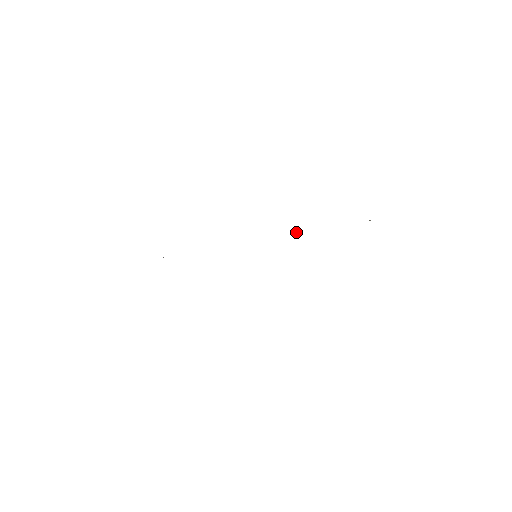
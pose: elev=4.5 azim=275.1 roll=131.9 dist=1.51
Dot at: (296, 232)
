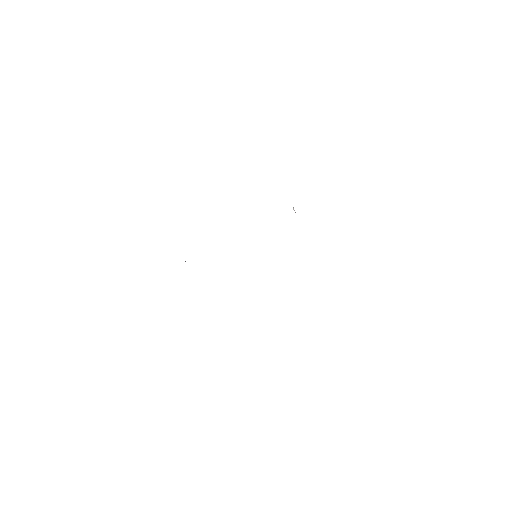
Dot at: occluded
